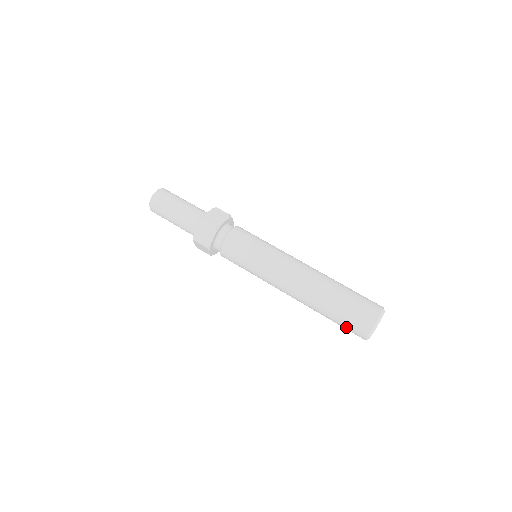
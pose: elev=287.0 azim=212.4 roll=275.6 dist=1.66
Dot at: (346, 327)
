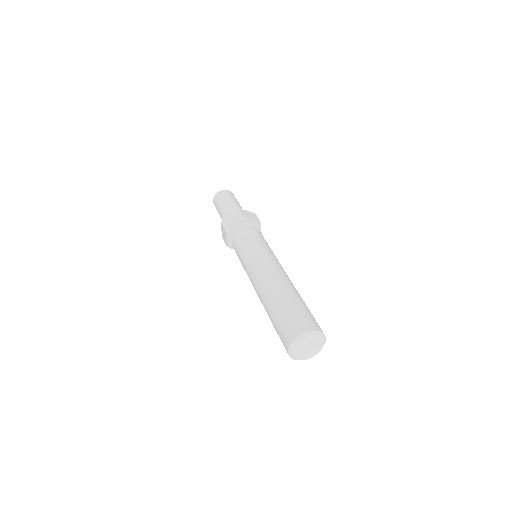
Dot at: (279, 331)
